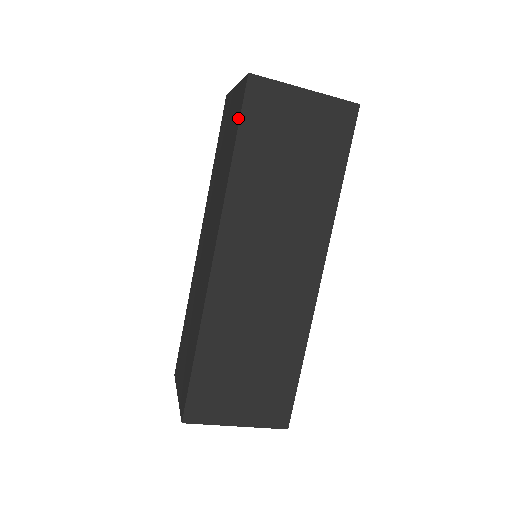
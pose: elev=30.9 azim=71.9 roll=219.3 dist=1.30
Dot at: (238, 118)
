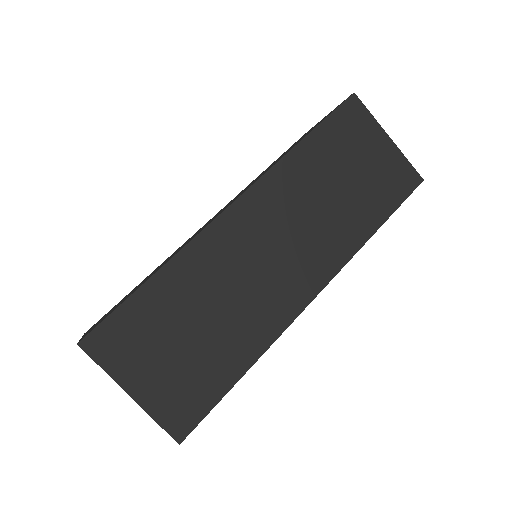
Dot at: (325, 118)
